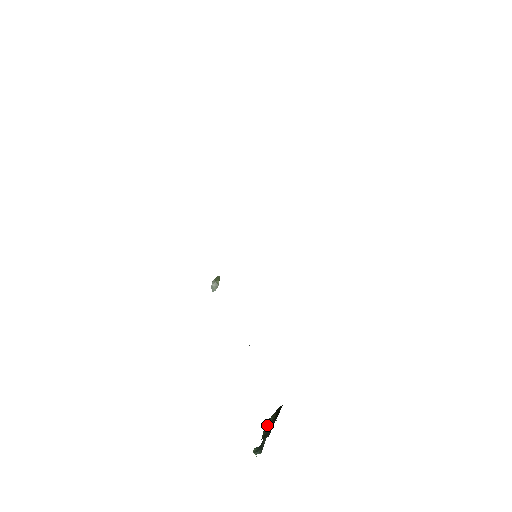
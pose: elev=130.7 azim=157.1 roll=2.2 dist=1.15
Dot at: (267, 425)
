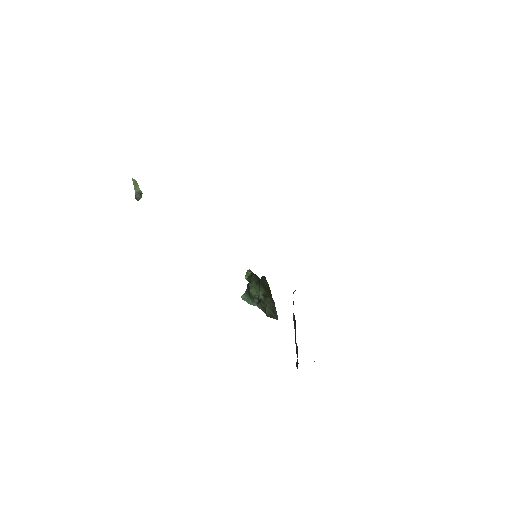
Dot at: (268, 307)
